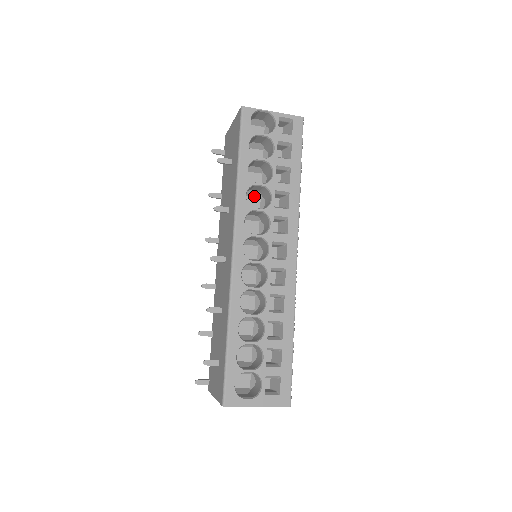
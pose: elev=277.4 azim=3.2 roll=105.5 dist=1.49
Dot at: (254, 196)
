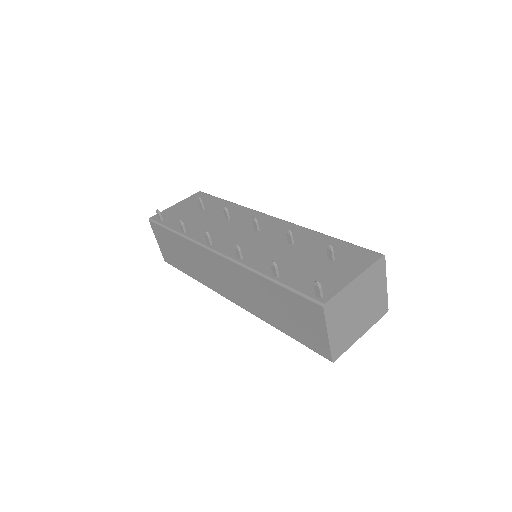
Dot at: occluded
